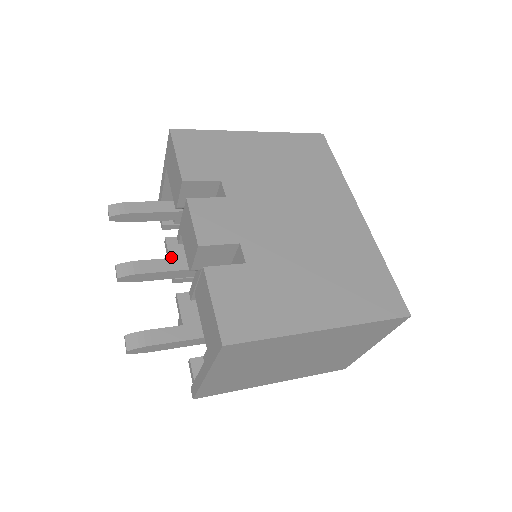
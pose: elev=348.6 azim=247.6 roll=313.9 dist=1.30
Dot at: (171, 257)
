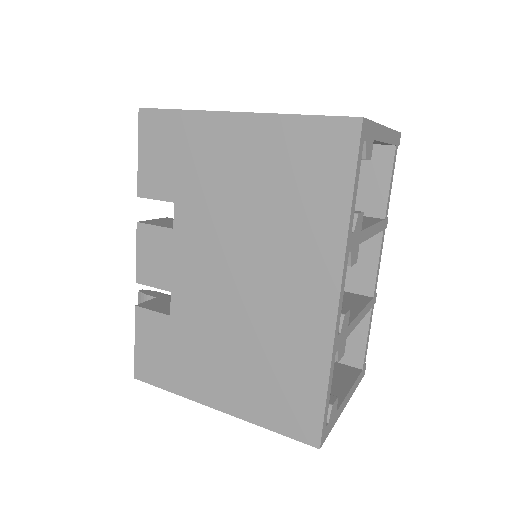
Dot at: occluded
